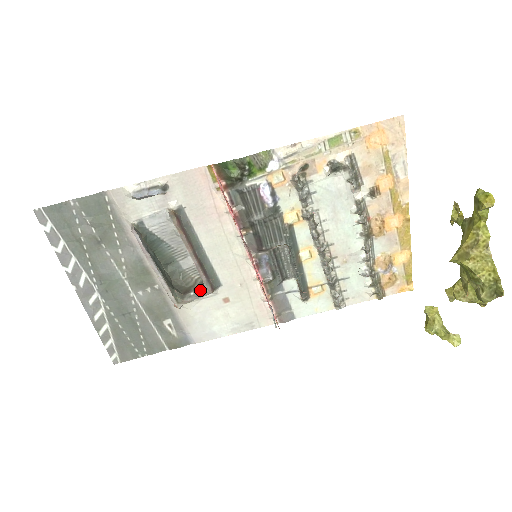
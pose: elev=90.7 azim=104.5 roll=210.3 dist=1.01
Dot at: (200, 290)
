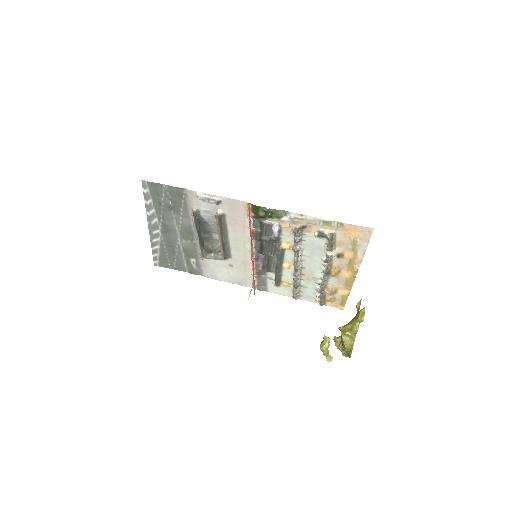
Dot at: (218, 255)
